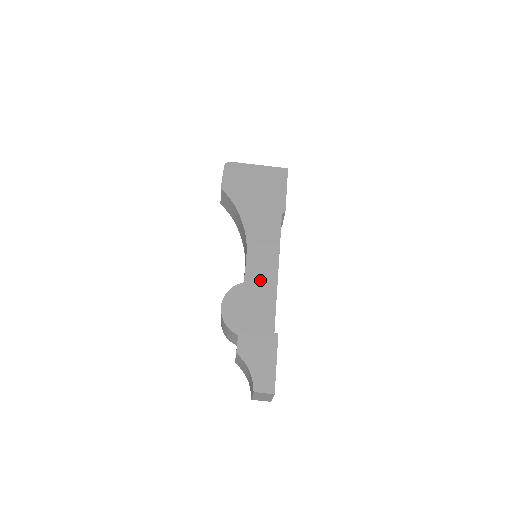
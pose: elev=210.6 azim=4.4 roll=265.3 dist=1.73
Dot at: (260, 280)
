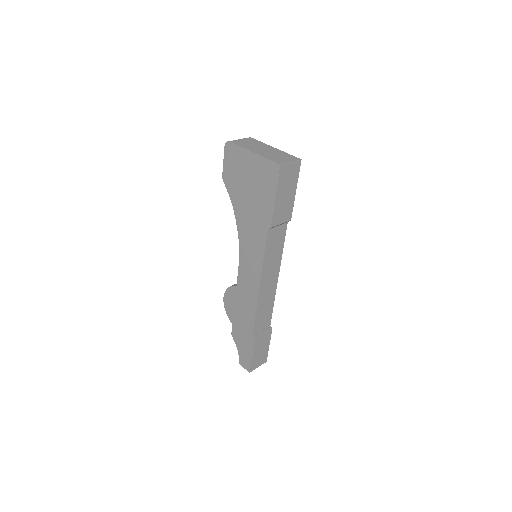
Dot at: (246, 290)
